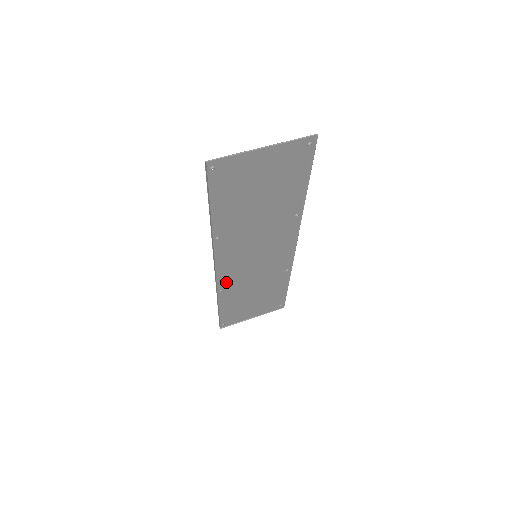
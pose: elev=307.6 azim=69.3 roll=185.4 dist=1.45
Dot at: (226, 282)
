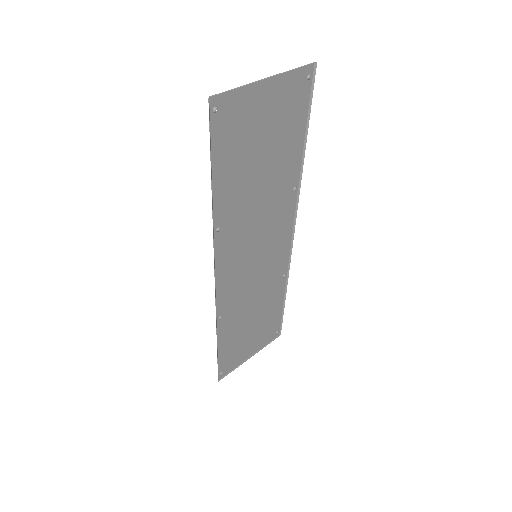
Dot at: (225, 303)
